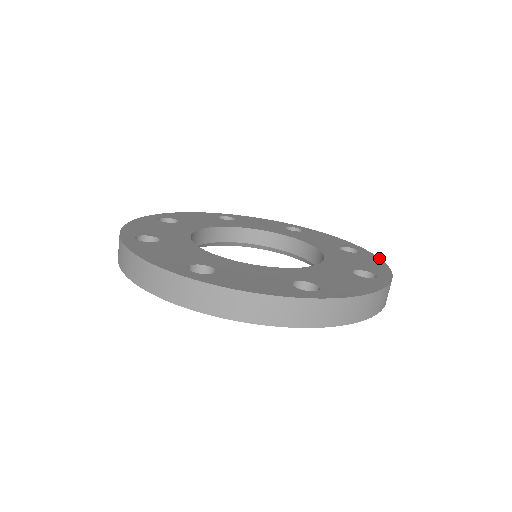
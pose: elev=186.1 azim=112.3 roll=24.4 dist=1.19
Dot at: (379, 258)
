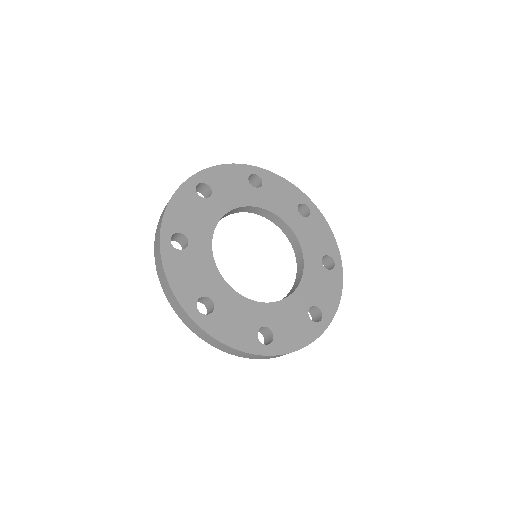
Dot at: (323, 217)
